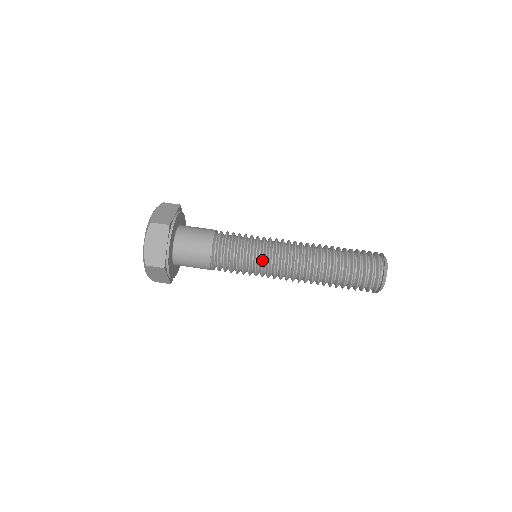
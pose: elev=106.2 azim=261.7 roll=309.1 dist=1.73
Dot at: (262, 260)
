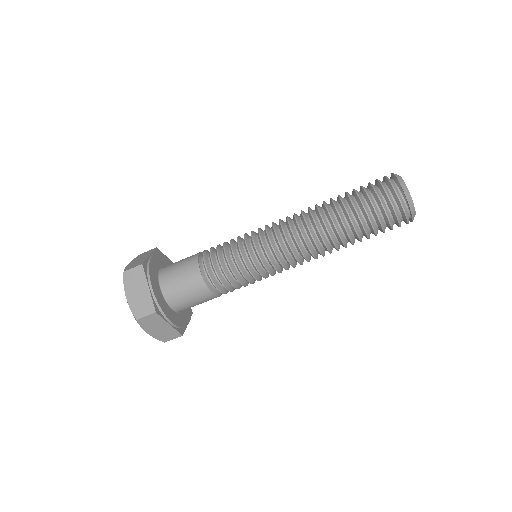
Dot at: (268, 272)
